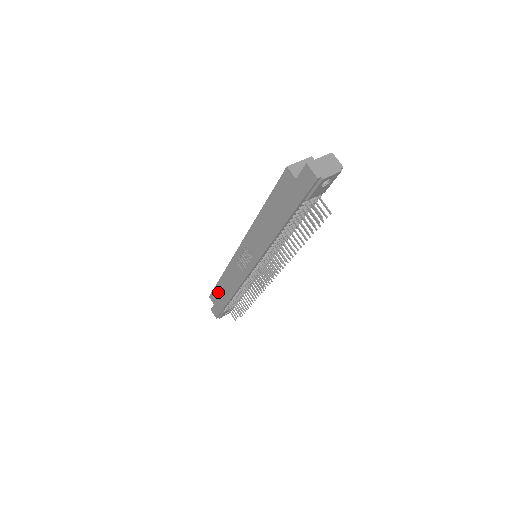
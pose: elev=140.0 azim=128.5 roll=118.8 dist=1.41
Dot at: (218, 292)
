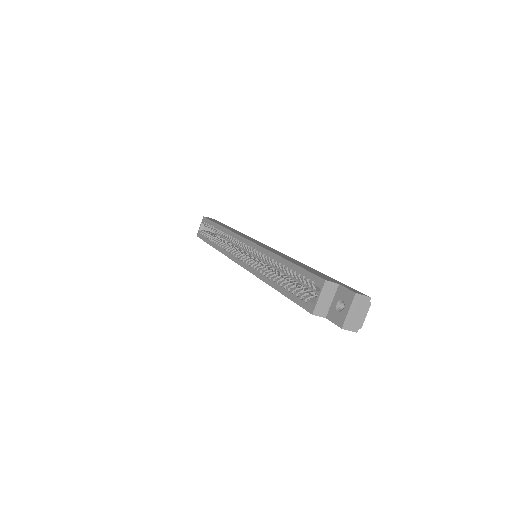
Dot at: occluded
